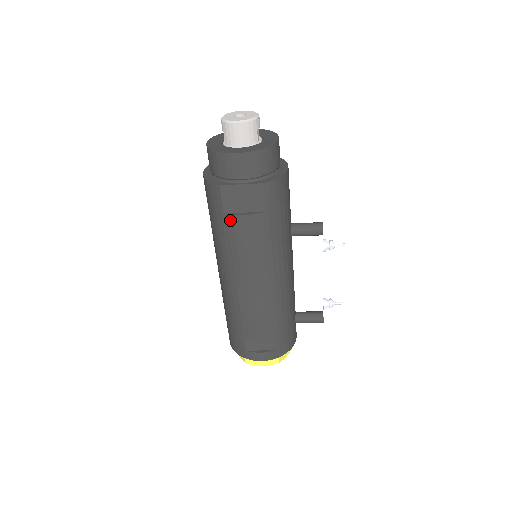
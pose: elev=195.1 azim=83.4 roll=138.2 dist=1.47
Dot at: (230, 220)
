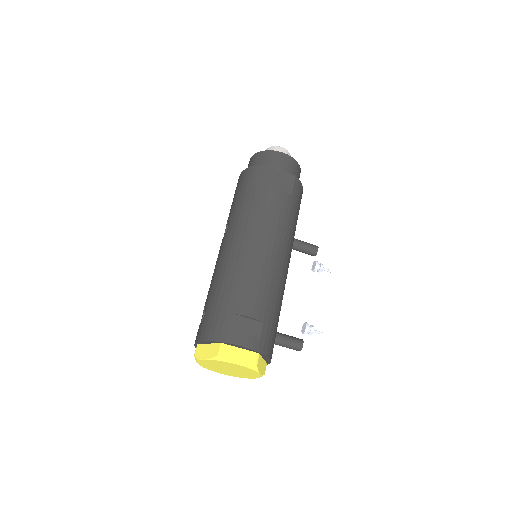
Dot at: (264, 189)
